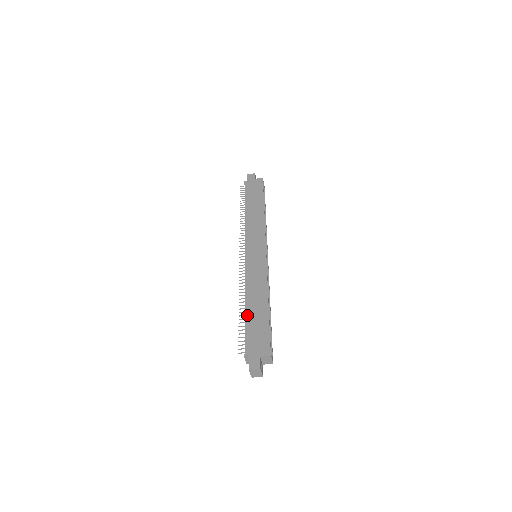
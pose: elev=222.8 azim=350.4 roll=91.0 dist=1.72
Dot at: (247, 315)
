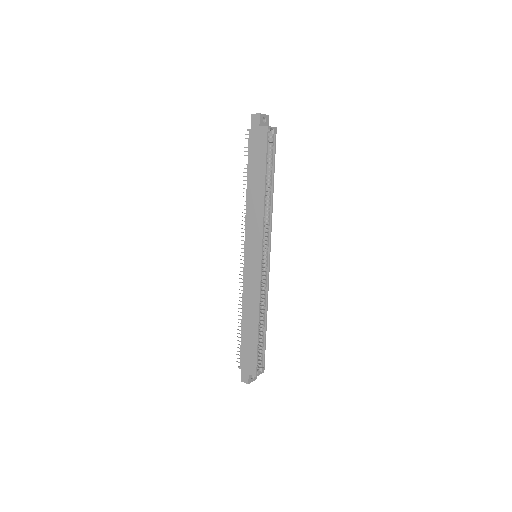
Dot at: (242, 331)
